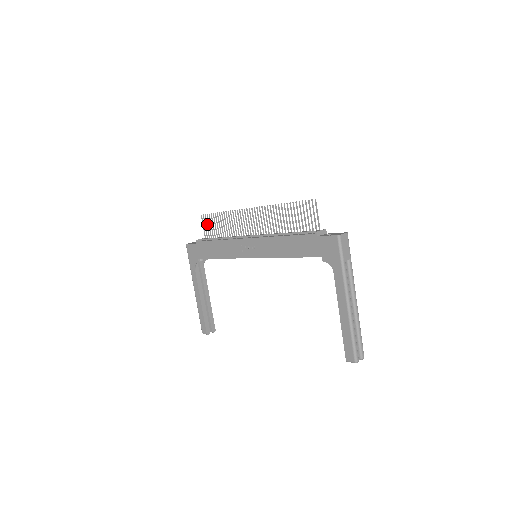
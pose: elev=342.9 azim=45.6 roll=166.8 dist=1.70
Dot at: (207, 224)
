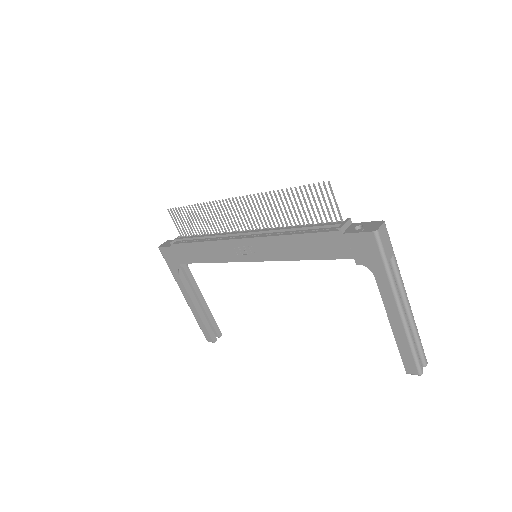
Dot at: (179, 220)
